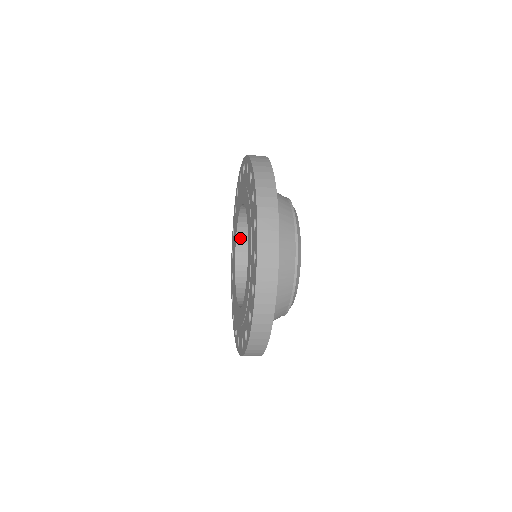
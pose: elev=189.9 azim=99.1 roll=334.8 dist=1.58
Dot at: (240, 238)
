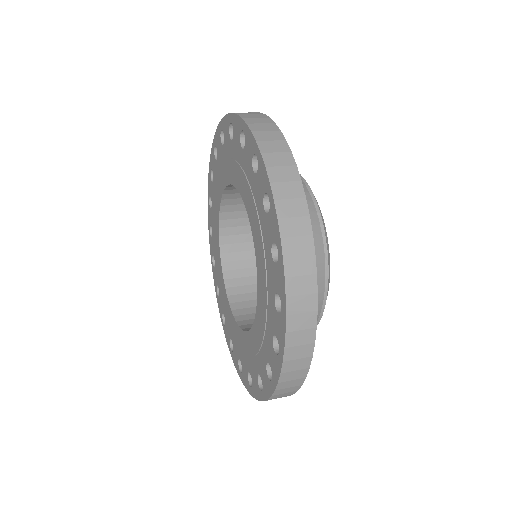
Dot at: occluded
